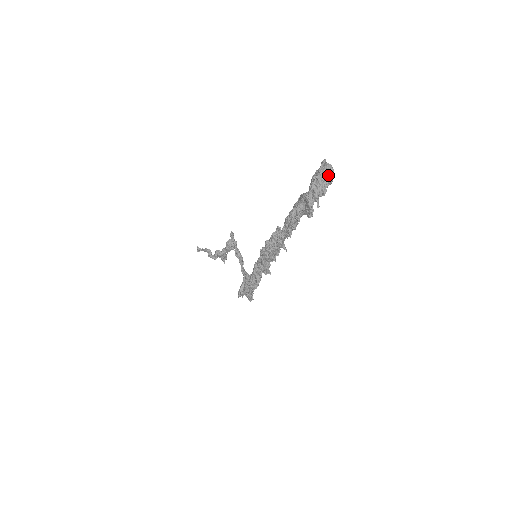
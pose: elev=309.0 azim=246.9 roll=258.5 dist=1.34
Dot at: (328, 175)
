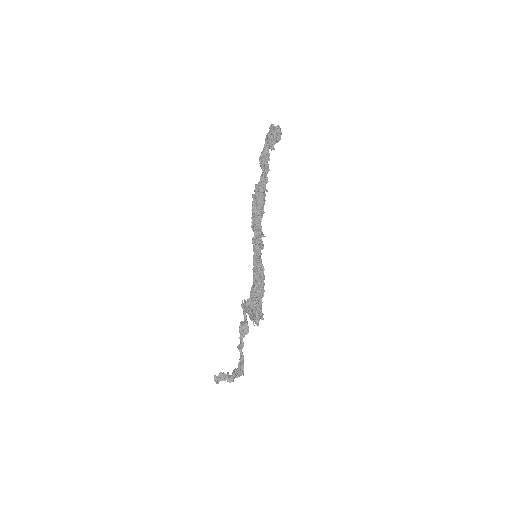
Dot at: (277, 129)
